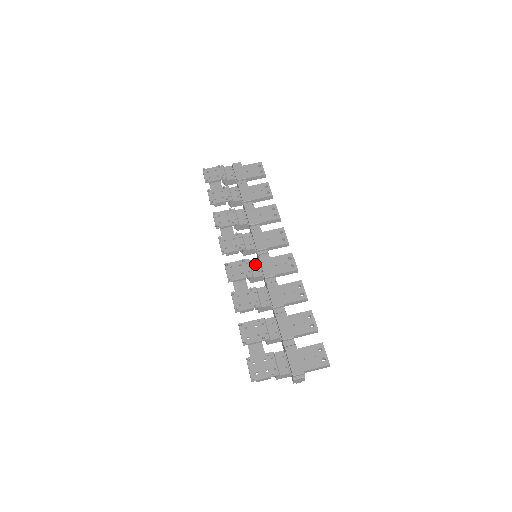
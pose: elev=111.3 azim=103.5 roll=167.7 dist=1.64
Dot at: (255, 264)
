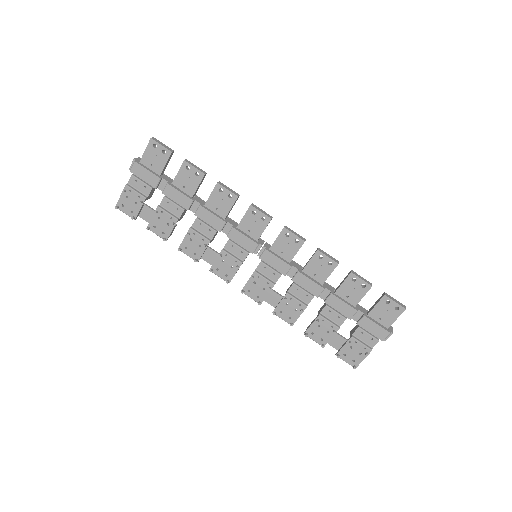
Dot at: (264, 269)
